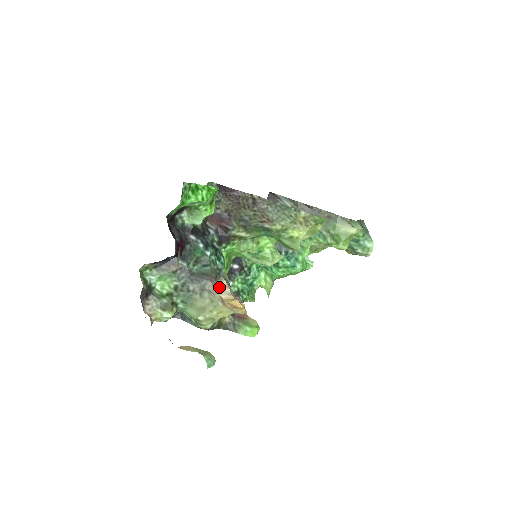
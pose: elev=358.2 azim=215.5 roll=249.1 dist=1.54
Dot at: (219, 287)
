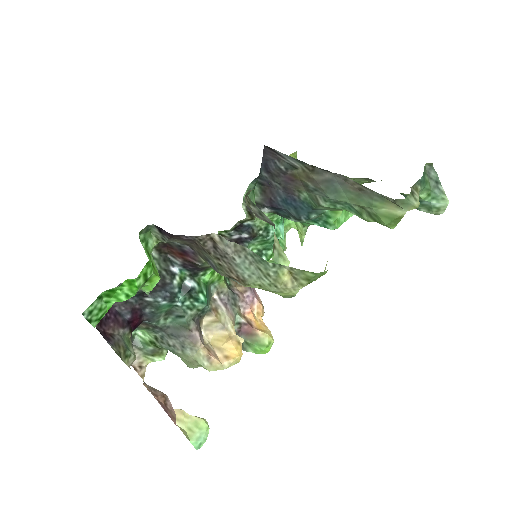
Dot at: (208, 322)
